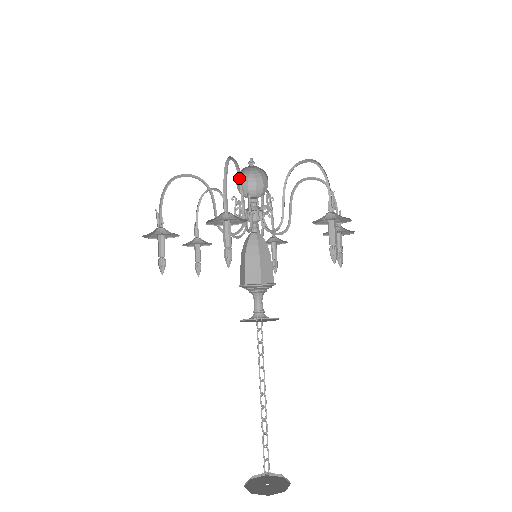
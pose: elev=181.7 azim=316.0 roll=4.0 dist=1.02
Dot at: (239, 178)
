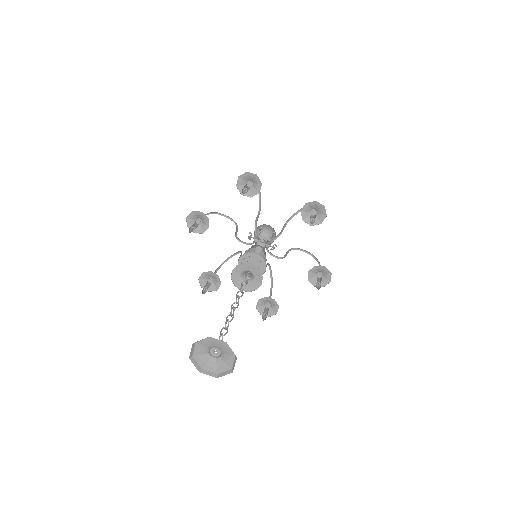
Dot at: (236, 225)
